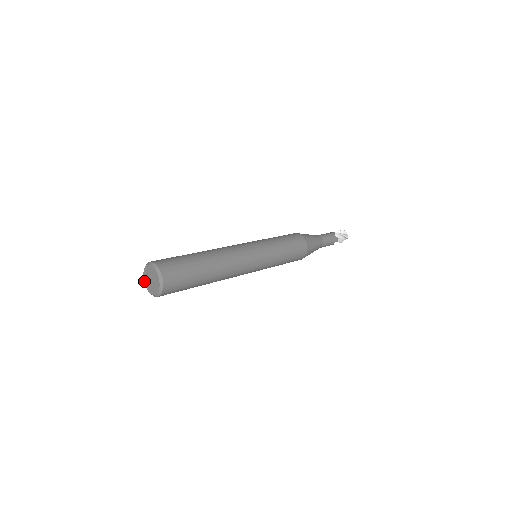
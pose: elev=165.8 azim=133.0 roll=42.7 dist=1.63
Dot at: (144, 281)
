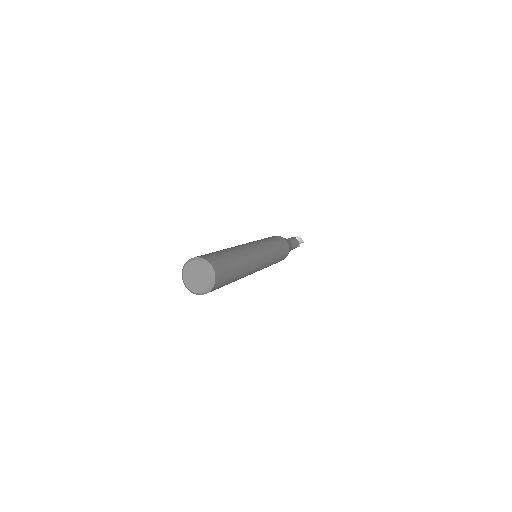
Dot at: (184, 281)
